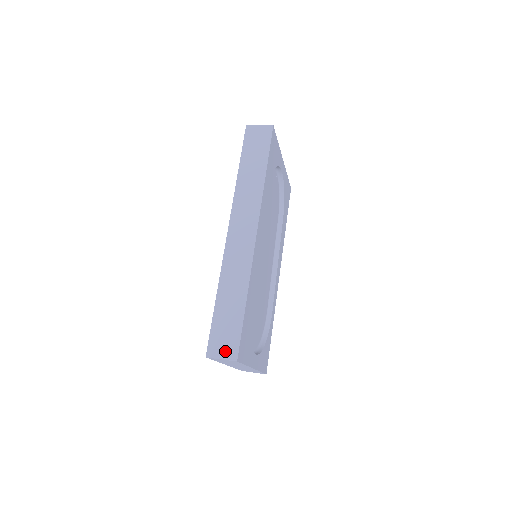
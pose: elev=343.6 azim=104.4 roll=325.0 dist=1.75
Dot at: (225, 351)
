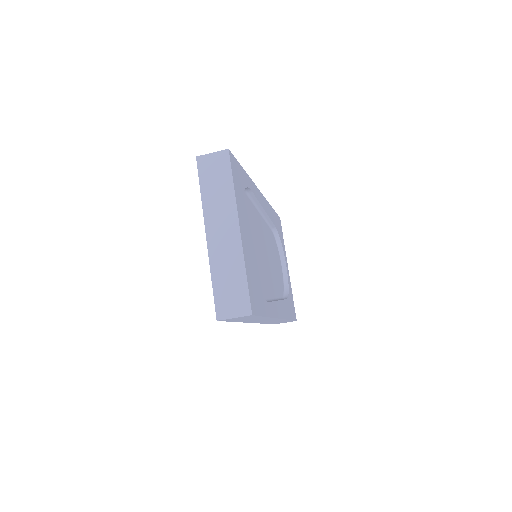
Dot at: occluded
